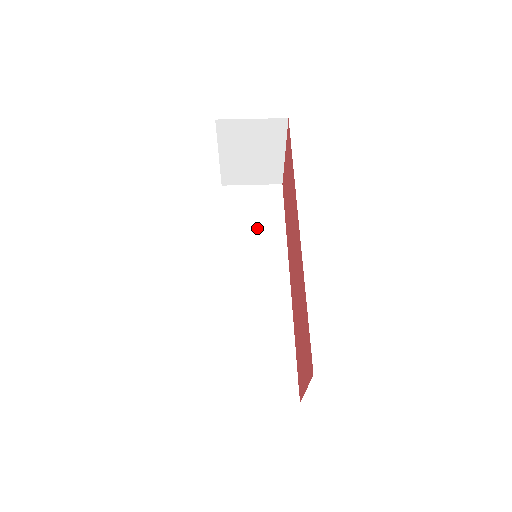
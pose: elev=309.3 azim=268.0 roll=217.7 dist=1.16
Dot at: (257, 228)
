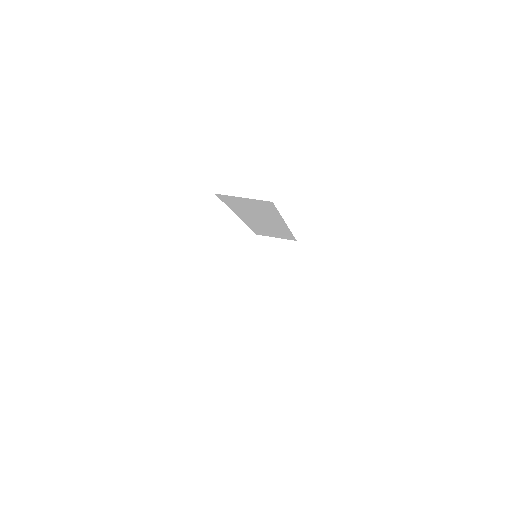
Dot at: occluded
